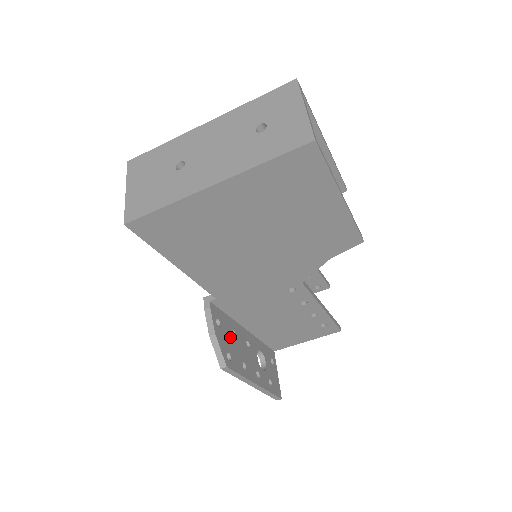
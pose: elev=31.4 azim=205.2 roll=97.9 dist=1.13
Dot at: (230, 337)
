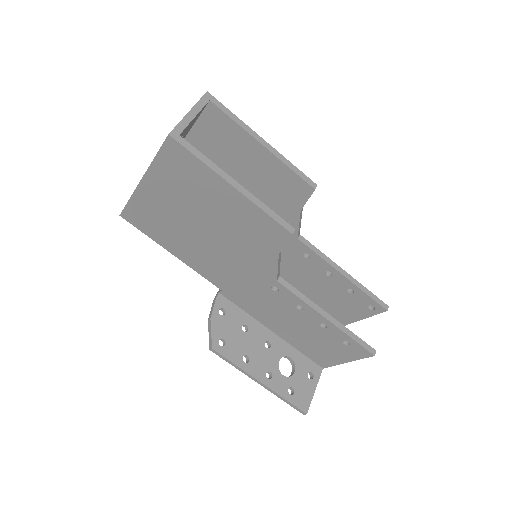
Dot at: (236, 329)
